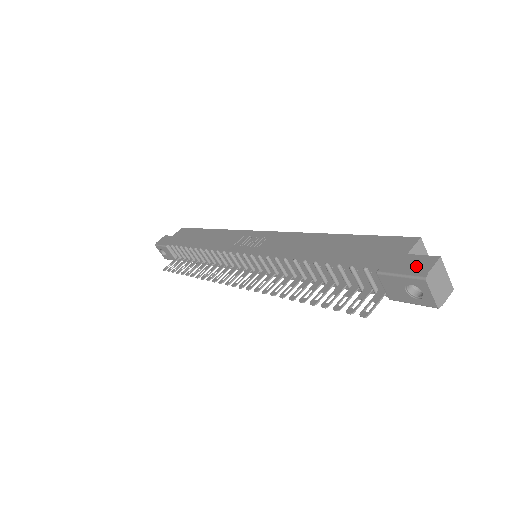
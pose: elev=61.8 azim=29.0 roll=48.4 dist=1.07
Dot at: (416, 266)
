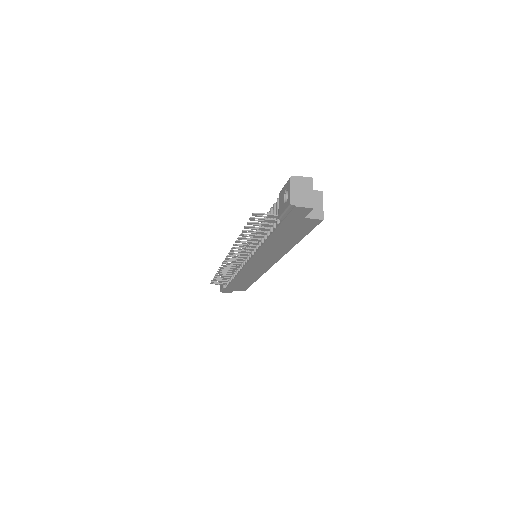
Dot at: occluded
